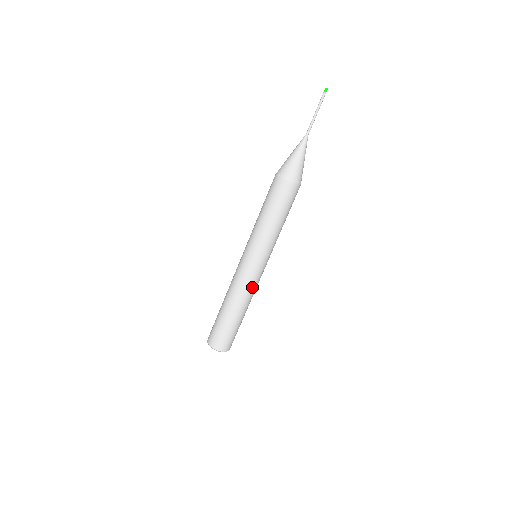
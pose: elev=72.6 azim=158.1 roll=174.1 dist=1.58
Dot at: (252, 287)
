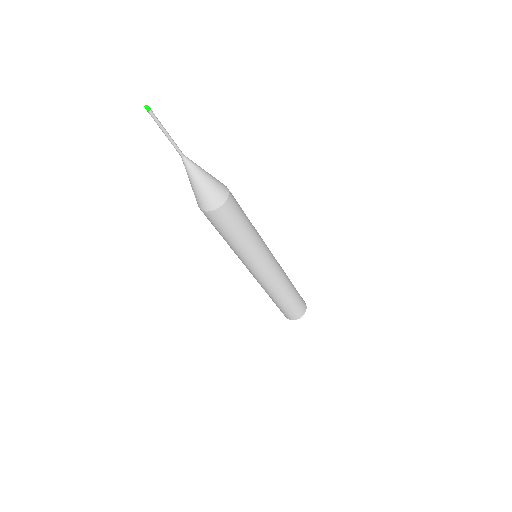
Dot at: (275, 280)
